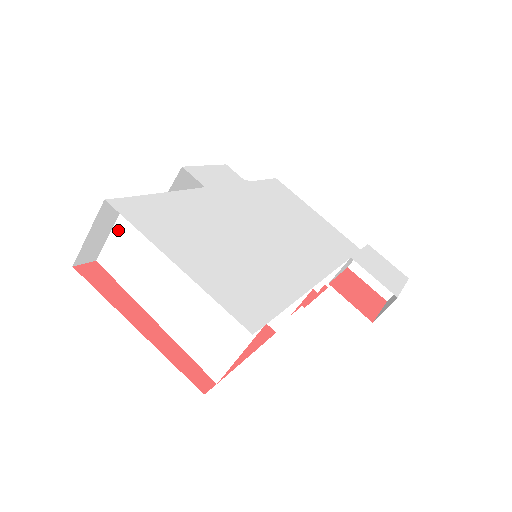
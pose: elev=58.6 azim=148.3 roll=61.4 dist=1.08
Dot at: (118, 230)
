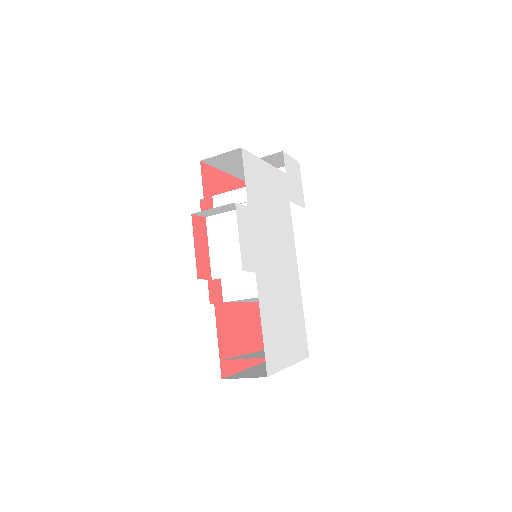
Dot at: (247, 358)
